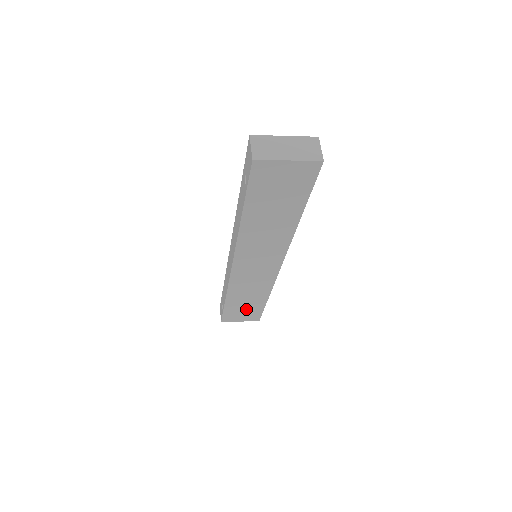
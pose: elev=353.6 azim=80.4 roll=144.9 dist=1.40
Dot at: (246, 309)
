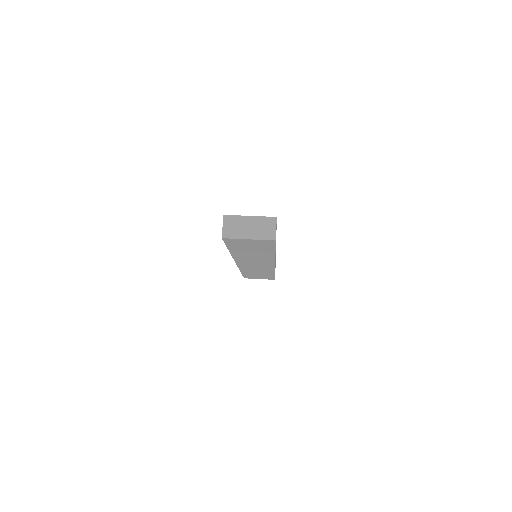
Dot at: occluded
